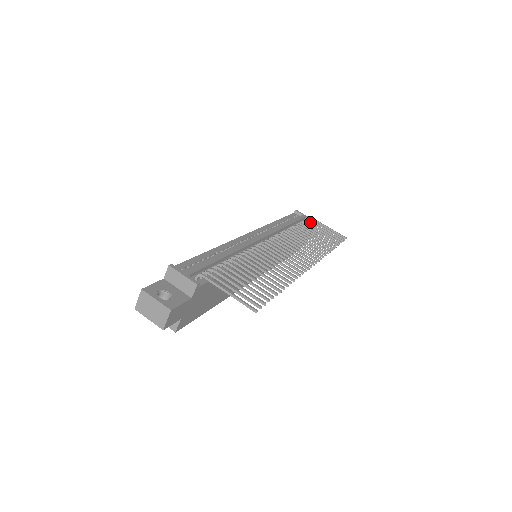
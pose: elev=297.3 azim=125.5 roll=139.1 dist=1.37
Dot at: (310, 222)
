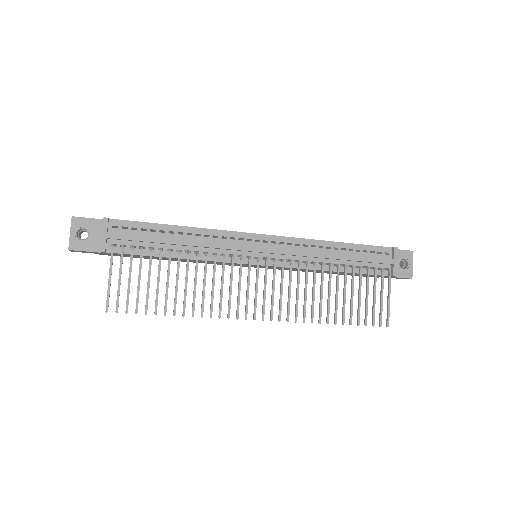
Dot at: (374, 276)
